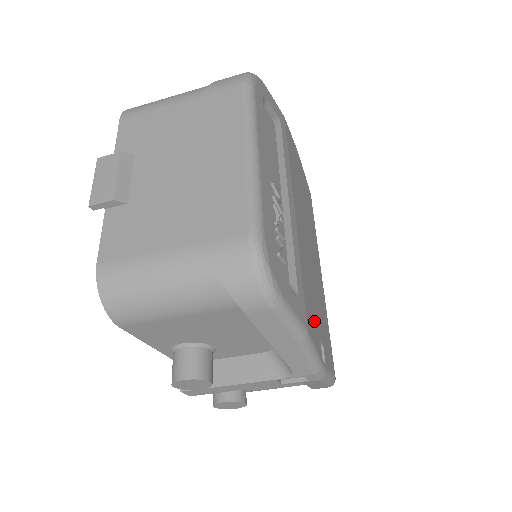
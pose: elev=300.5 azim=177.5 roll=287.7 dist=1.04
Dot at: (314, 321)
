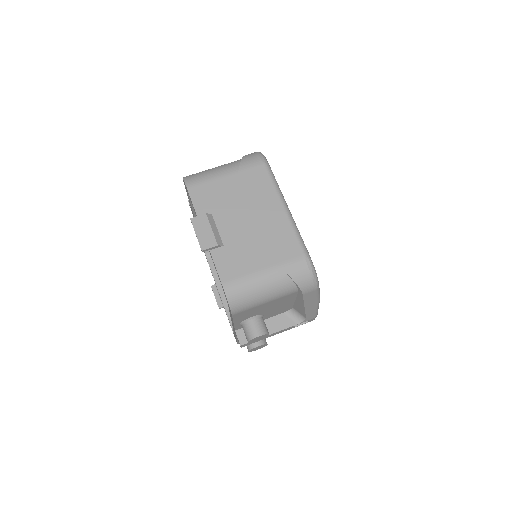
Dot at: occluded
